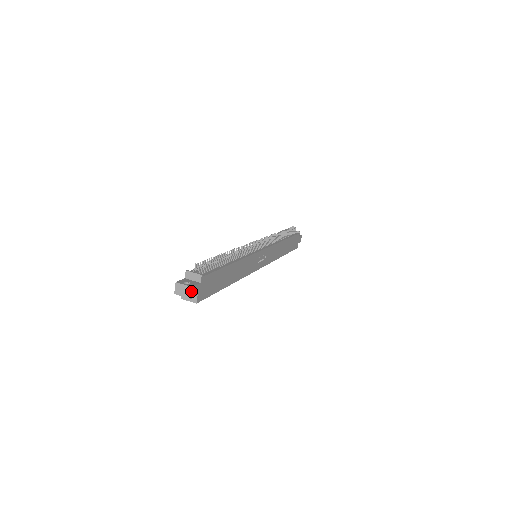
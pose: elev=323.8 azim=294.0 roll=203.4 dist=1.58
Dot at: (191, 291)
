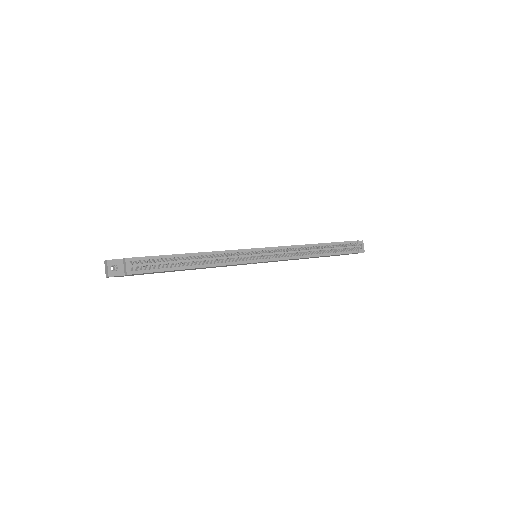
Dot at: (108, 277)
